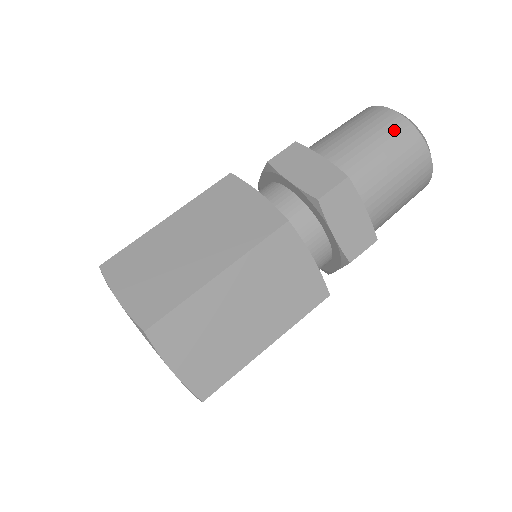
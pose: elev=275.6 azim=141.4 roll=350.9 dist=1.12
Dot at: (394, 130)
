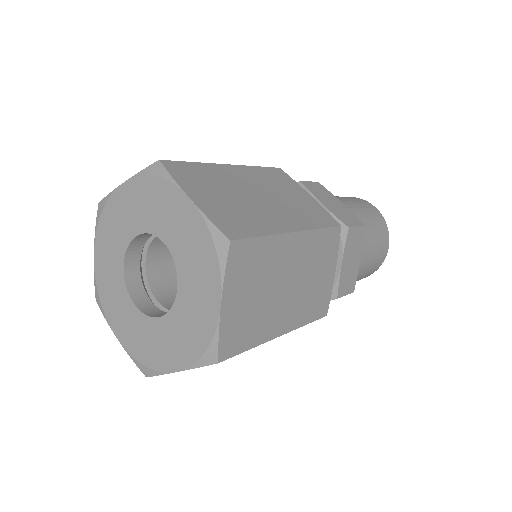
Dot at: (377, 218)
